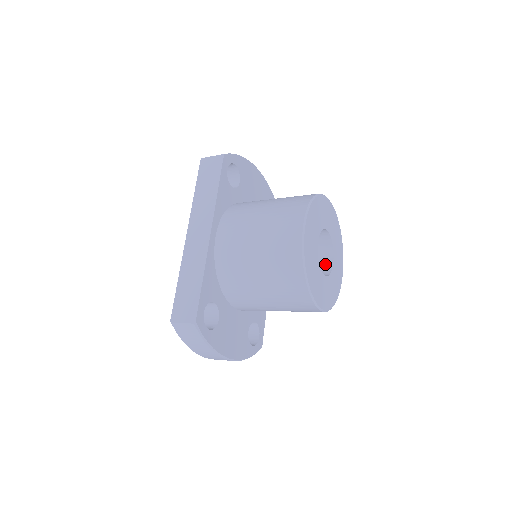
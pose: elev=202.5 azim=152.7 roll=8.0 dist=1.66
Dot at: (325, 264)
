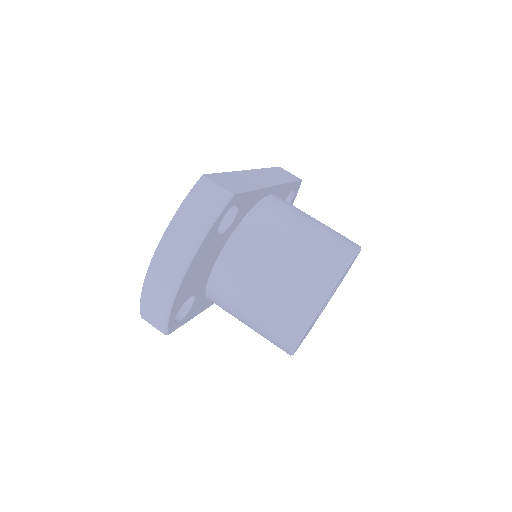
Dot at: occluded
